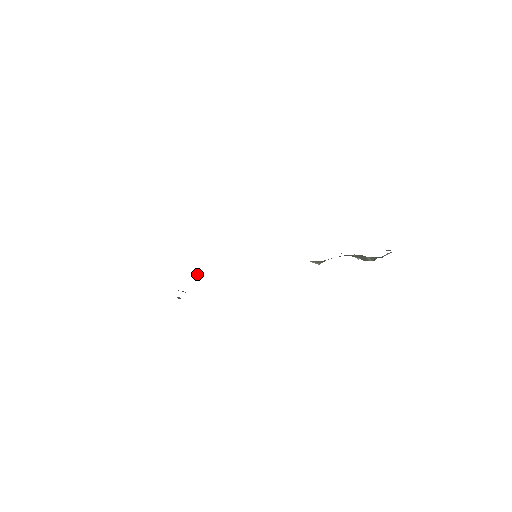
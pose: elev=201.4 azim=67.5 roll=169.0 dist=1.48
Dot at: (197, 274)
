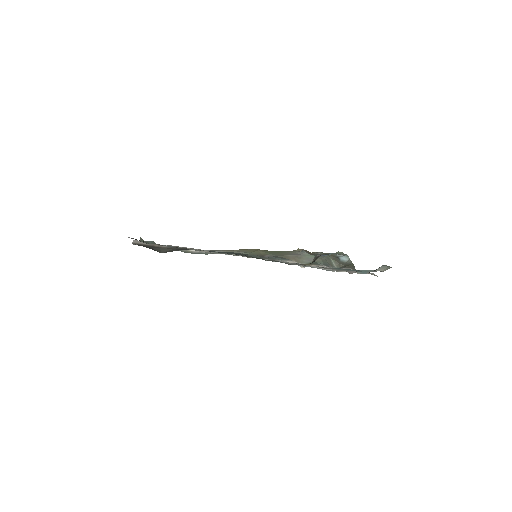
Dot at: (189, 251)
